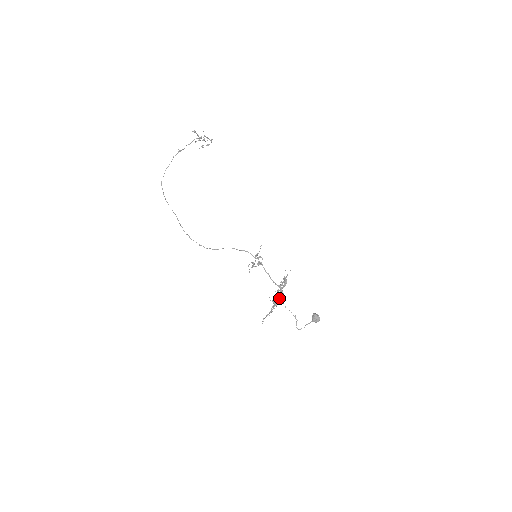
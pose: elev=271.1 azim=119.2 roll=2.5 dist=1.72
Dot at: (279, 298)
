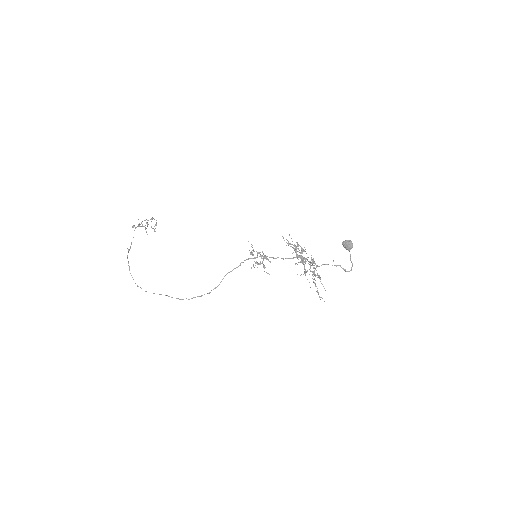
Dot at: occluded
